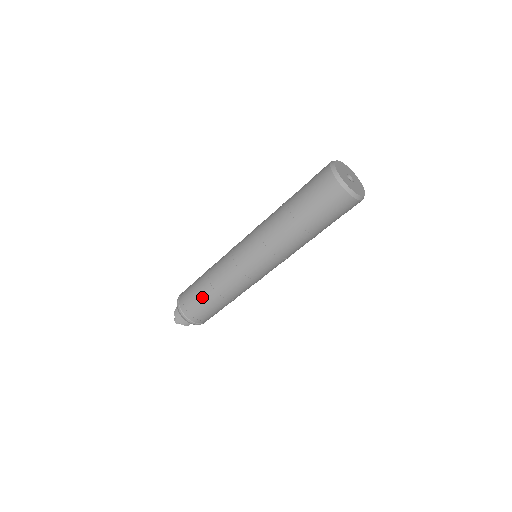
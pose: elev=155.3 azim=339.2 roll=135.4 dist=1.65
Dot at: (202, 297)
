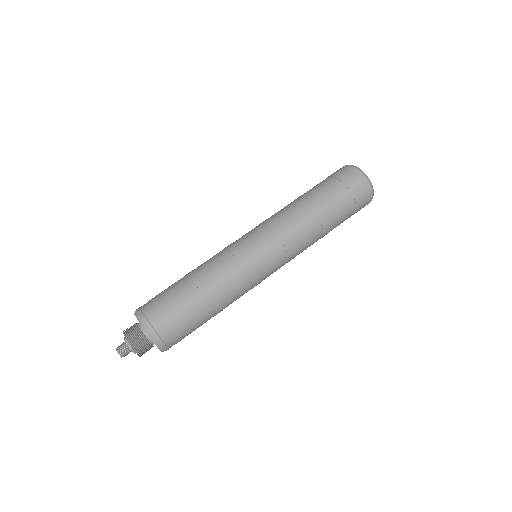
Dot at: (204, 321)
